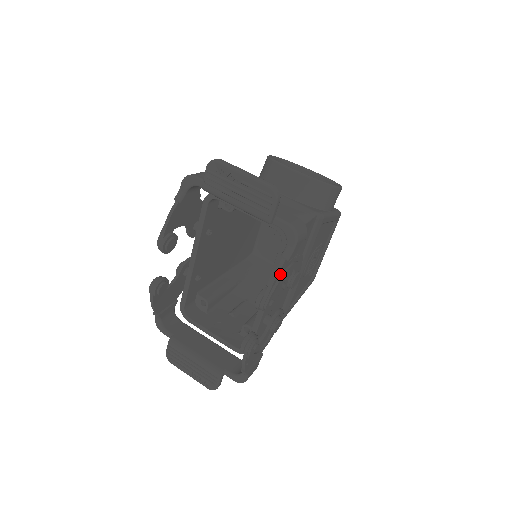
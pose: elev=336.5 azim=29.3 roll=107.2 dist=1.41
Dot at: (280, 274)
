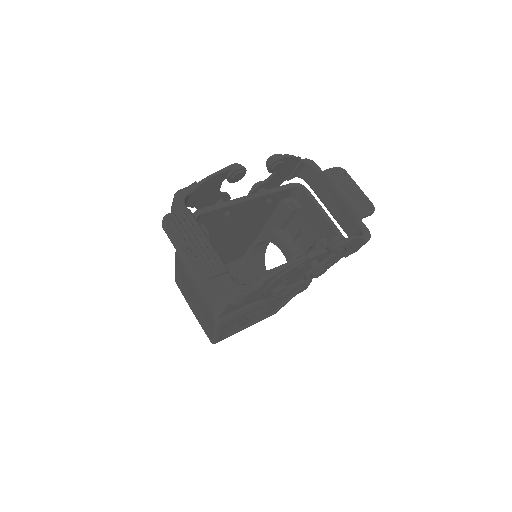
Dot at: (352, 243)
